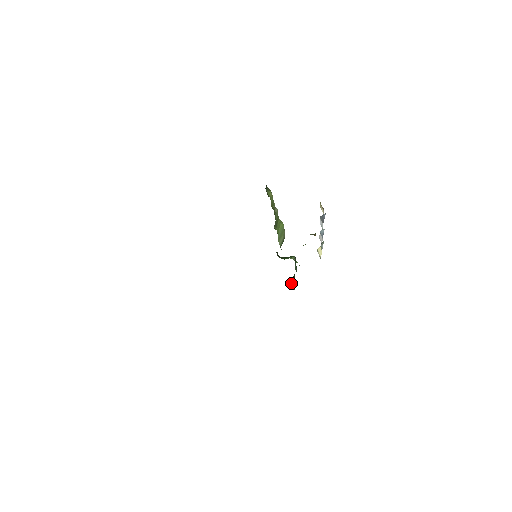
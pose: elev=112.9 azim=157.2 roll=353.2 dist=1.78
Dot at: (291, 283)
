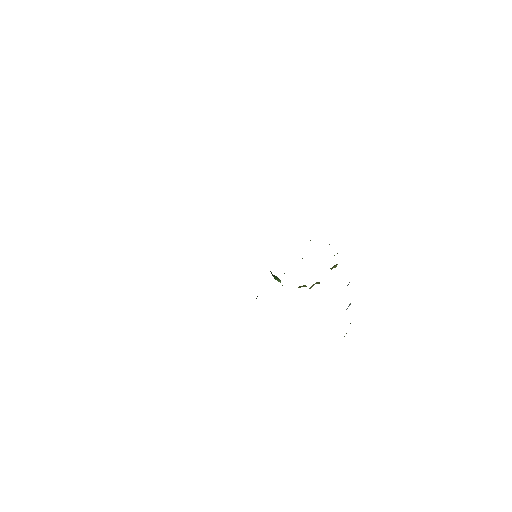
Dot at: occluded
